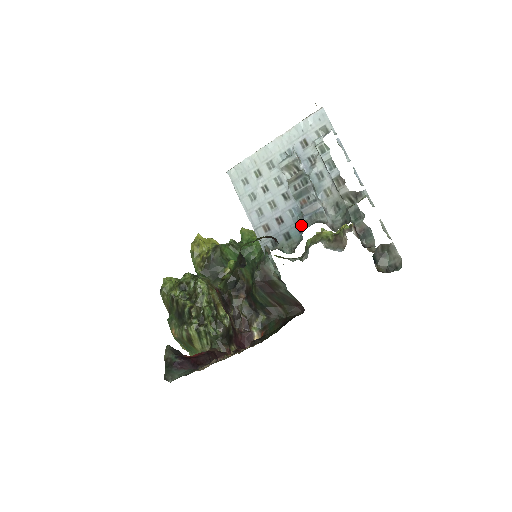
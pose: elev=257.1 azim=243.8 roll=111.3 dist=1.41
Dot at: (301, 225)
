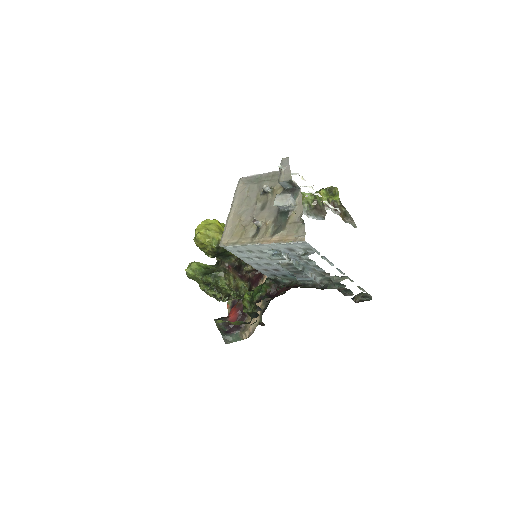
Dot at: occluded
